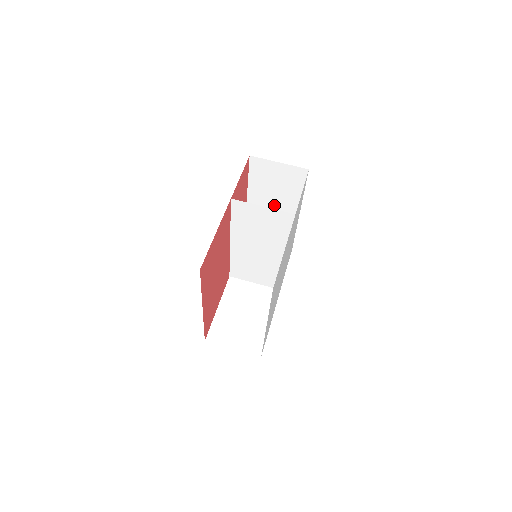
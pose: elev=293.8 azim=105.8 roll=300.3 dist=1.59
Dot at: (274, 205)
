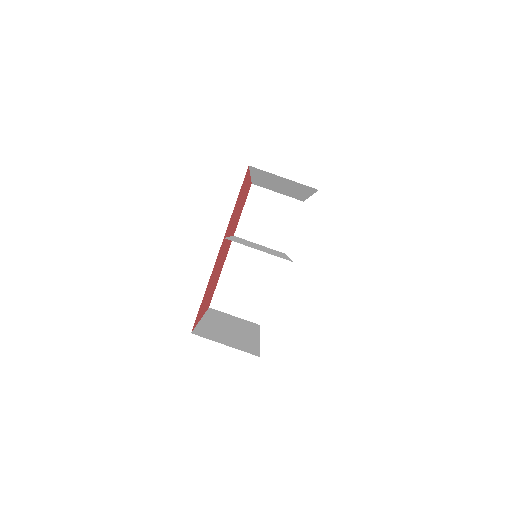
Dot at: (281, 186)
